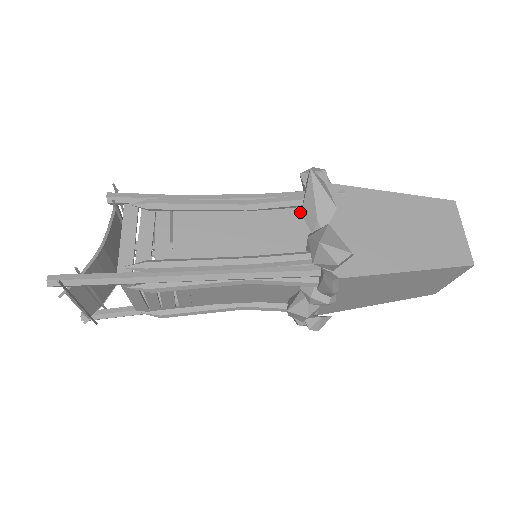
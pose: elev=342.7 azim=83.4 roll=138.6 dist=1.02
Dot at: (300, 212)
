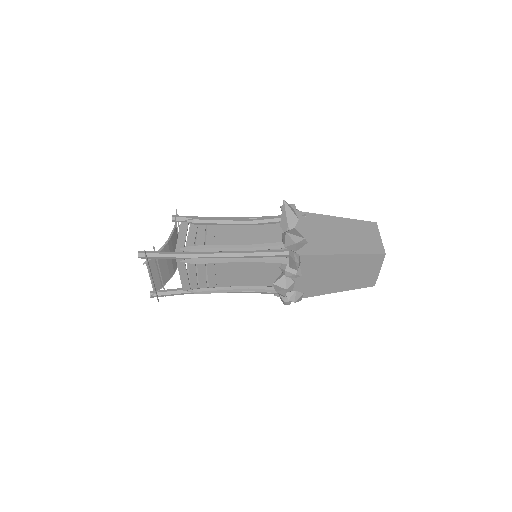
Dot at: occluded
